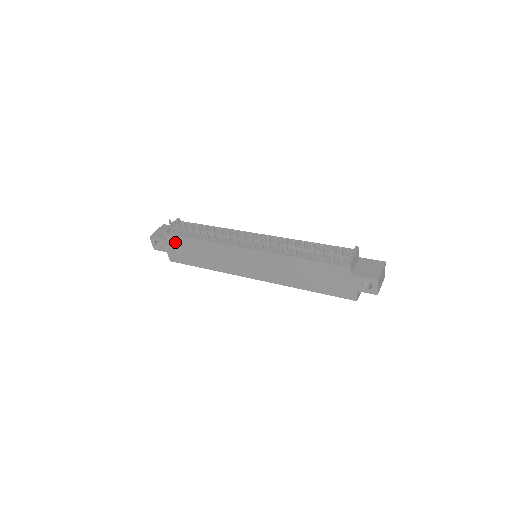
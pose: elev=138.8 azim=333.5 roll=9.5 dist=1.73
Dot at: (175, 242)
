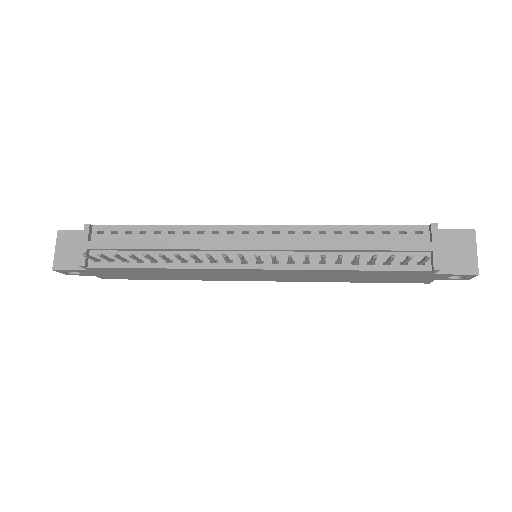
Dot at: (106, 271)
